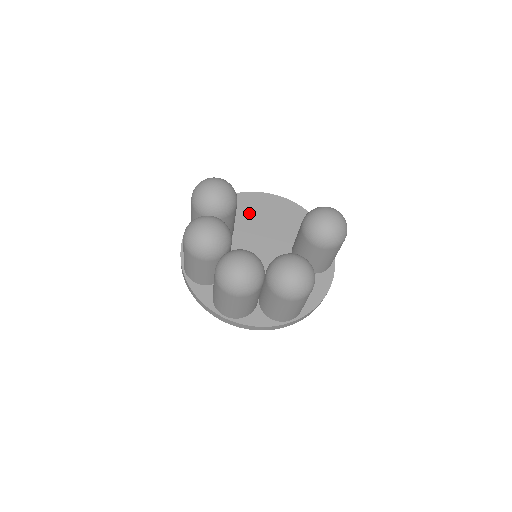
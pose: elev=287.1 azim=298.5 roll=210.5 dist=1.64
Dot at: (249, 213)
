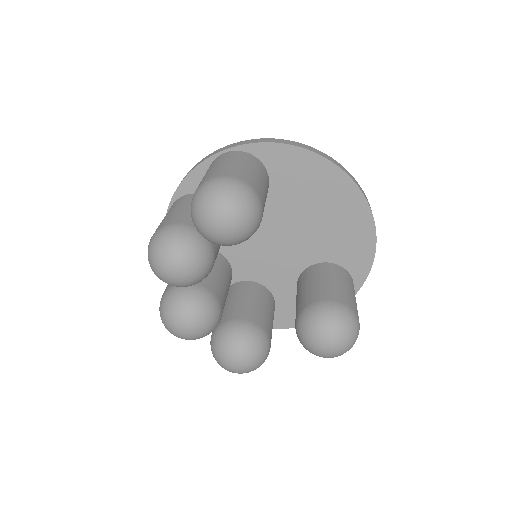
Dot at: (301, 191)
